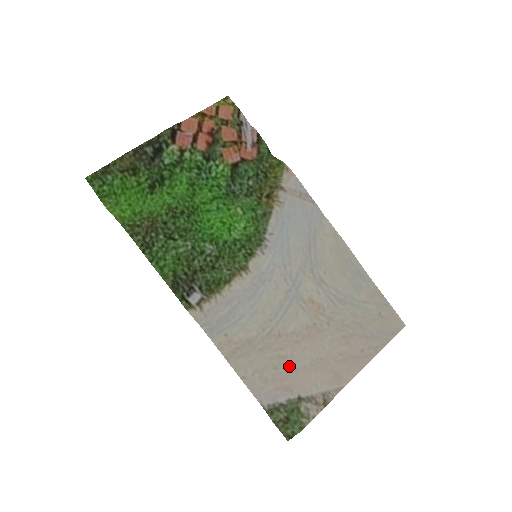
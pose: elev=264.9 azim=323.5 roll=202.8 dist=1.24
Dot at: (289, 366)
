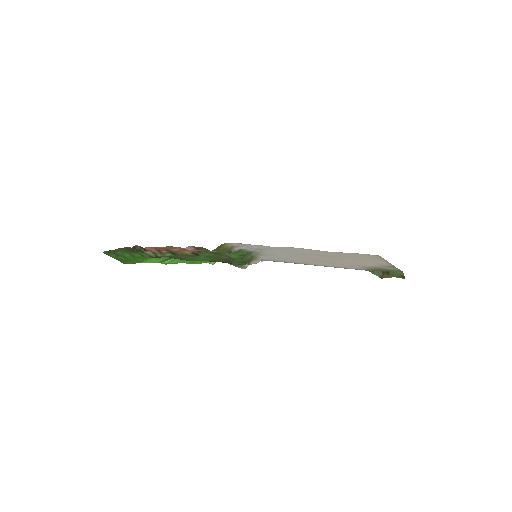
Dot at: (346, 263)
